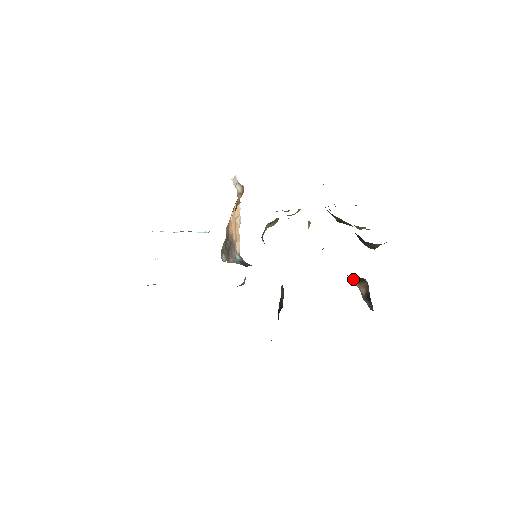
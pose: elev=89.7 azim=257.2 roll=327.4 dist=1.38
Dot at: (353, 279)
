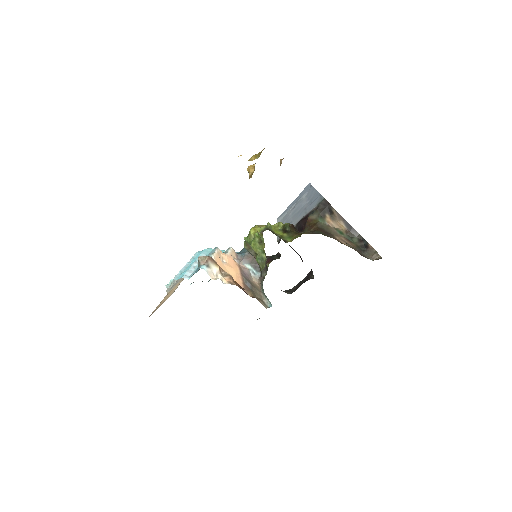
Dot at: (328, 221)
